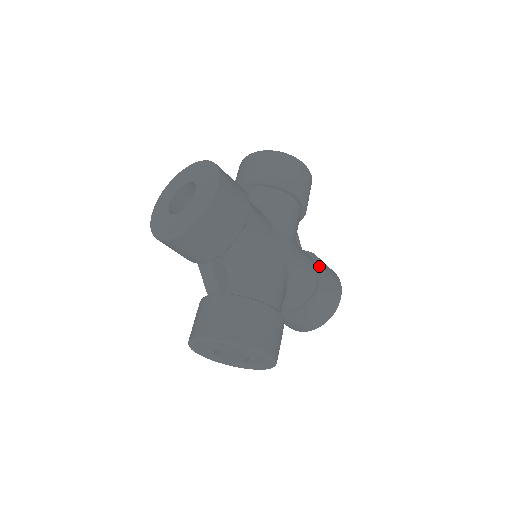
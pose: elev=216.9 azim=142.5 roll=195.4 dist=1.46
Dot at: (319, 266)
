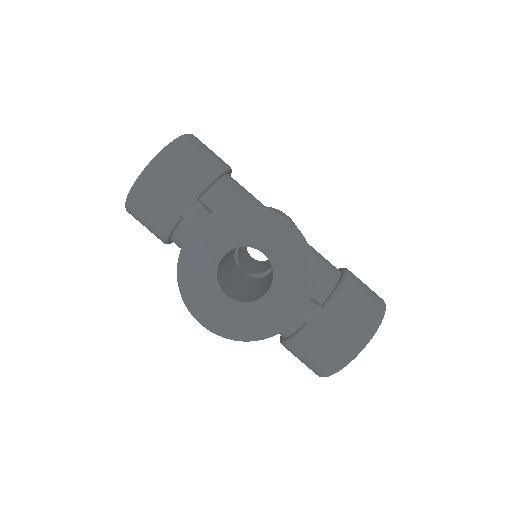
Dot at: (338, 269)
